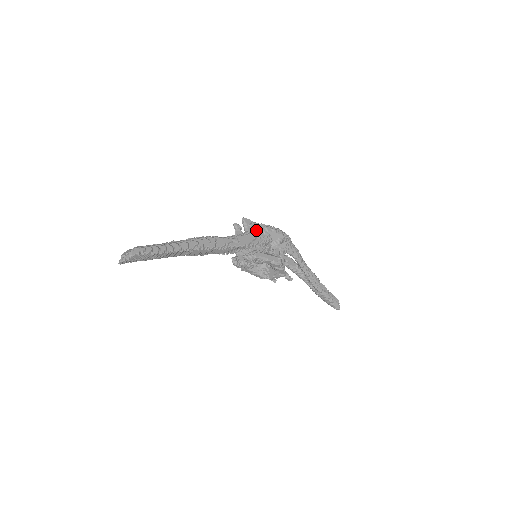
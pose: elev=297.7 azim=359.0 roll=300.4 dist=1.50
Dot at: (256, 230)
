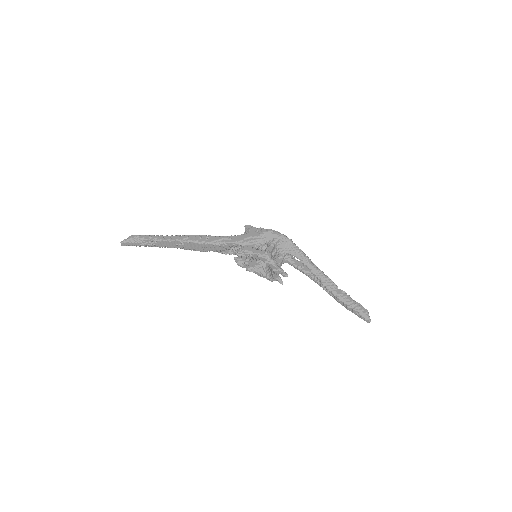
Dot at: (252, 232)
